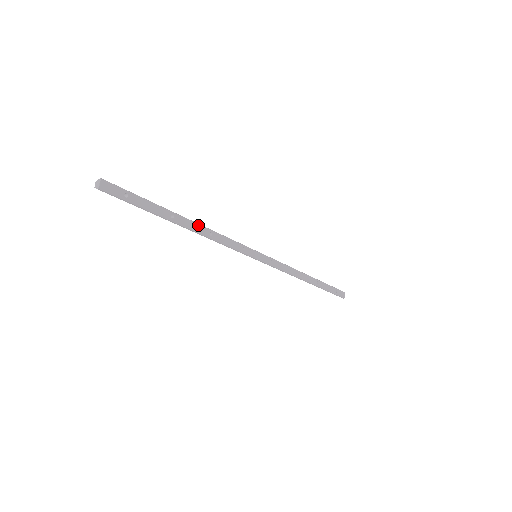
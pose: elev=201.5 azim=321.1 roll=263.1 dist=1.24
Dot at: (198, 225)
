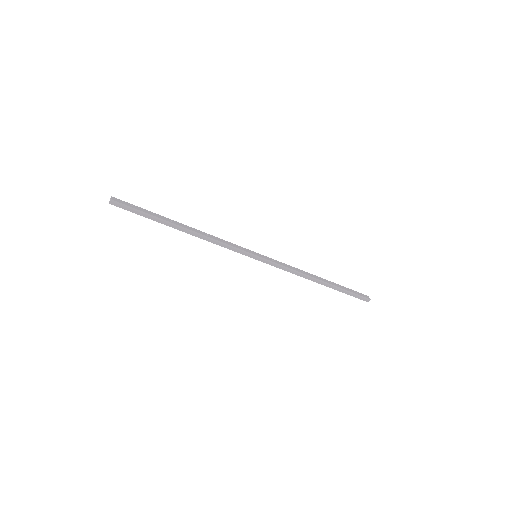
Dot at: (194, 229)
